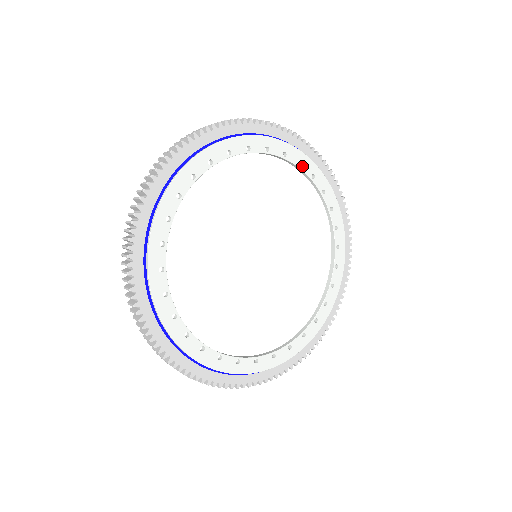
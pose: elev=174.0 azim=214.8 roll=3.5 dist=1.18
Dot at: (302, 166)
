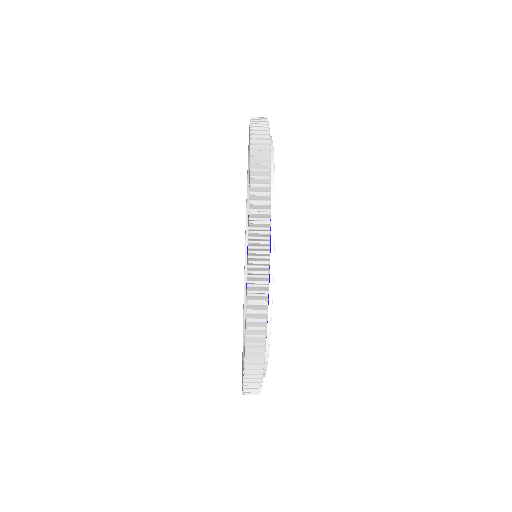
Dot at: occluded
